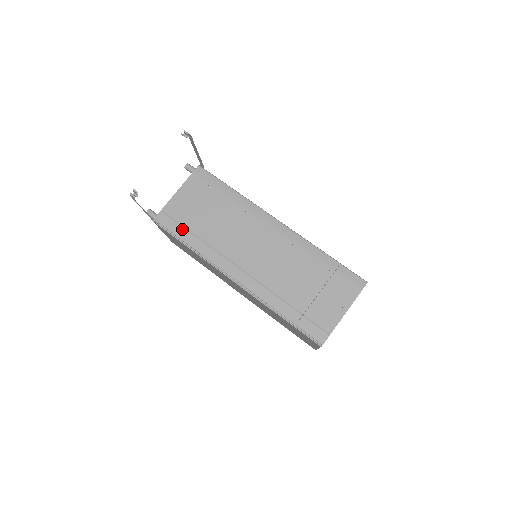
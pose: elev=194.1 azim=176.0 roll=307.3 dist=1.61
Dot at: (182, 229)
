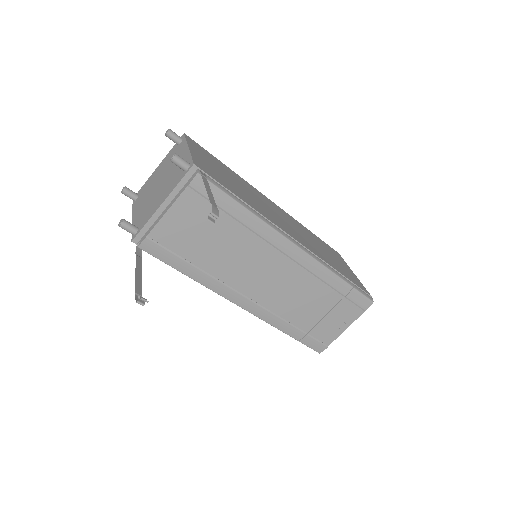
Dot at: (178, 259)
